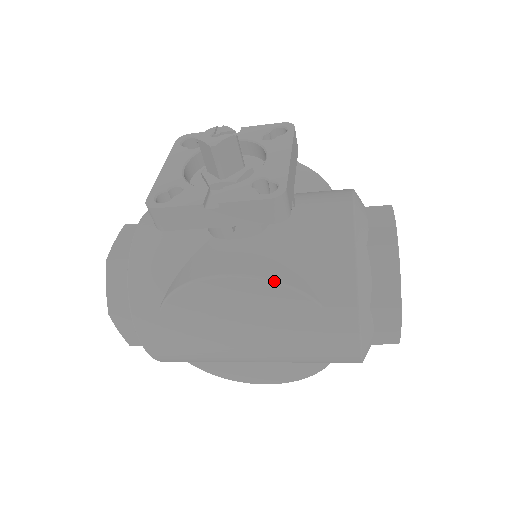
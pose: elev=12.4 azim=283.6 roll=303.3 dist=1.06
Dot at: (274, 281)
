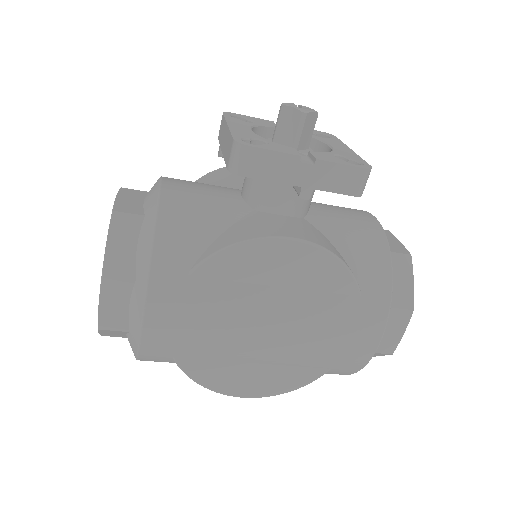
Dot at: (335, 255)
